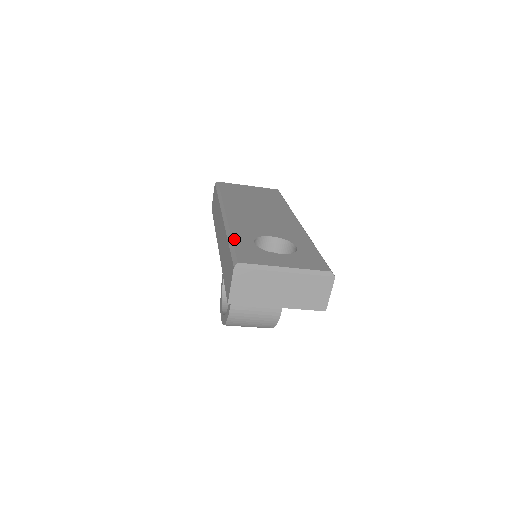
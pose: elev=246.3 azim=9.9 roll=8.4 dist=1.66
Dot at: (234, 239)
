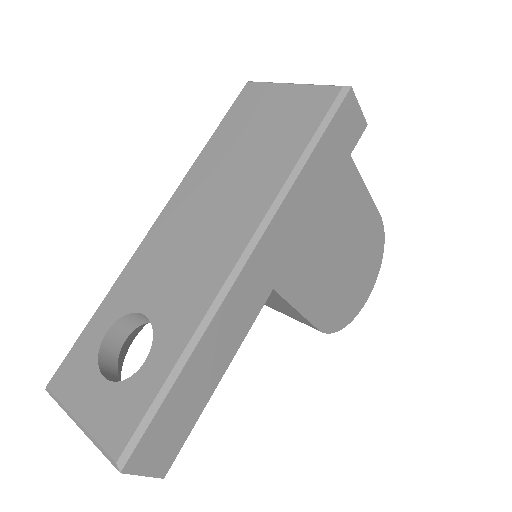
Dot at: (94, 317)
